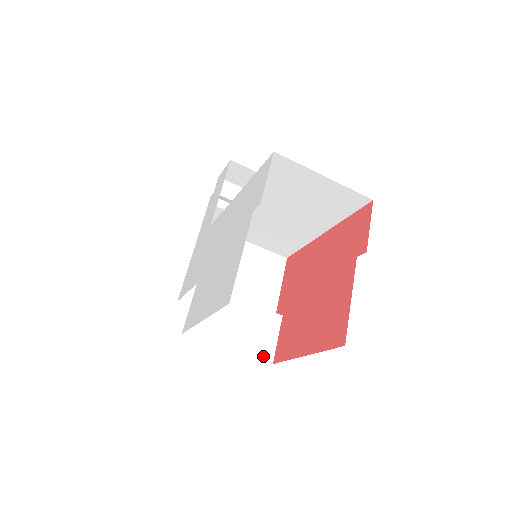
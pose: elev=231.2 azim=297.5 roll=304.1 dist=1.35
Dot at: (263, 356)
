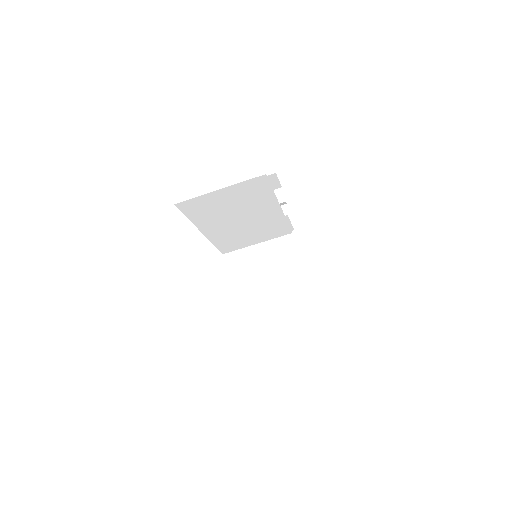
Dot at: (306, 324)
